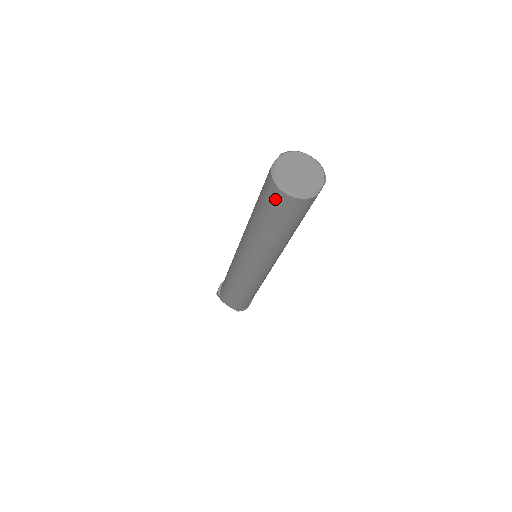
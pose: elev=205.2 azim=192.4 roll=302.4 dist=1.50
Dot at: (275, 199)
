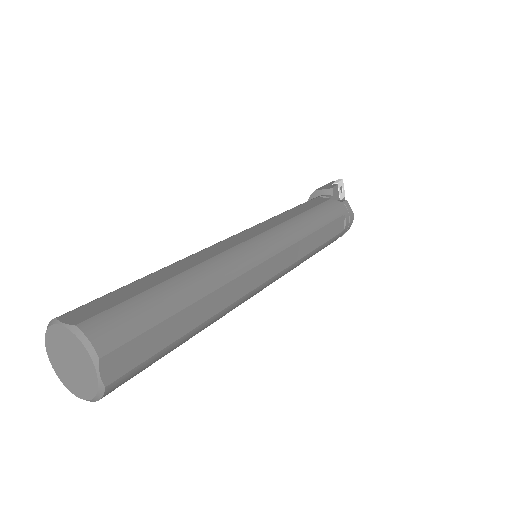
Dot at: occluded
